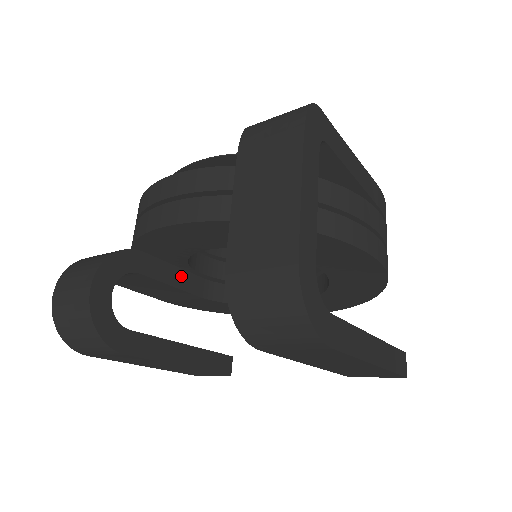
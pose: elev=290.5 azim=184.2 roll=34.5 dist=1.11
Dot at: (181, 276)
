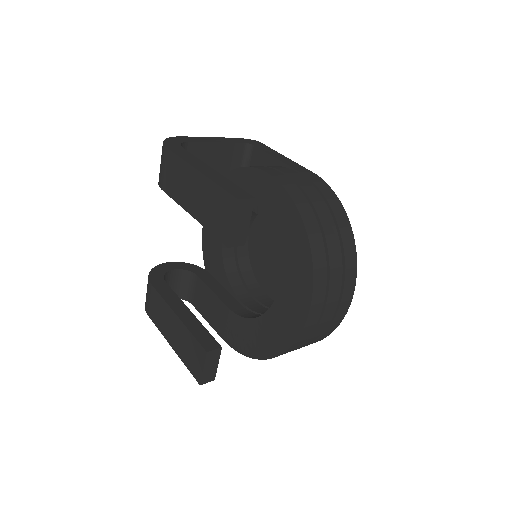
Dot at: (224, 293)
